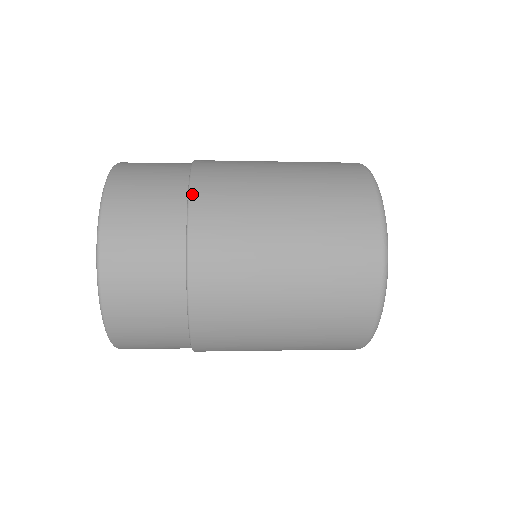
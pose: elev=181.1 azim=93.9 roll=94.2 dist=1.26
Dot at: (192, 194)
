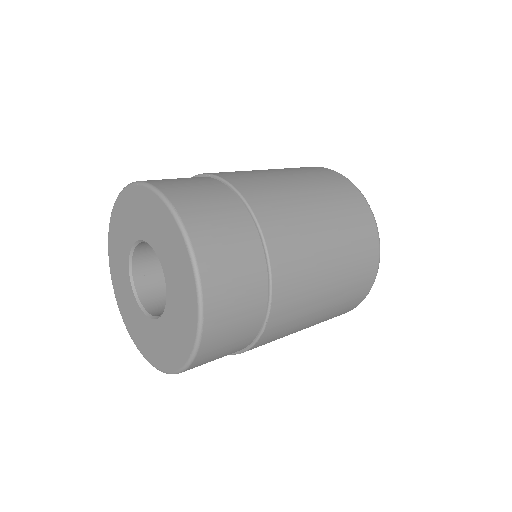
Dot at: (224, 178)
